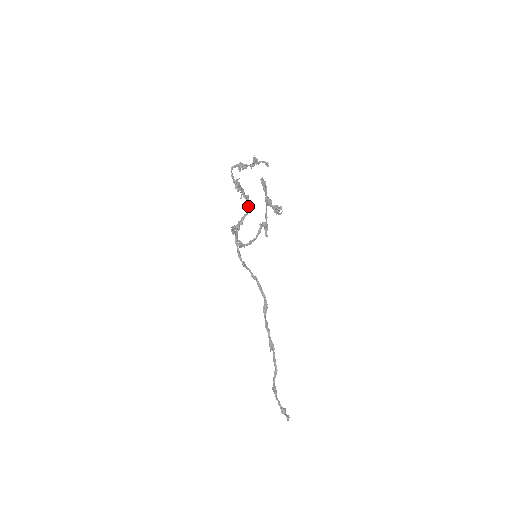
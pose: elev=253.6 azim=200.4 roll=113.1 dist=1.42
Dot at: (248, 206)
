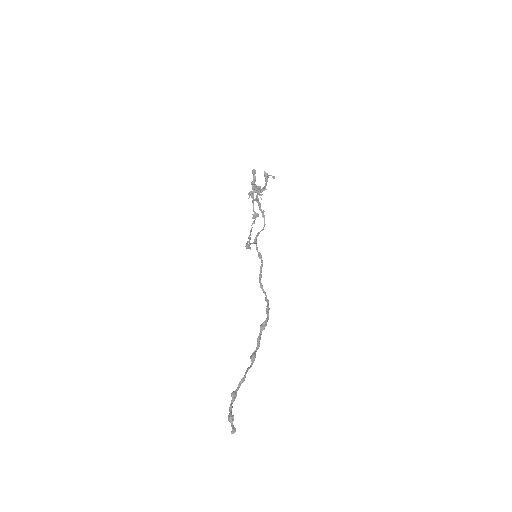
Dot at: (264, 221)
